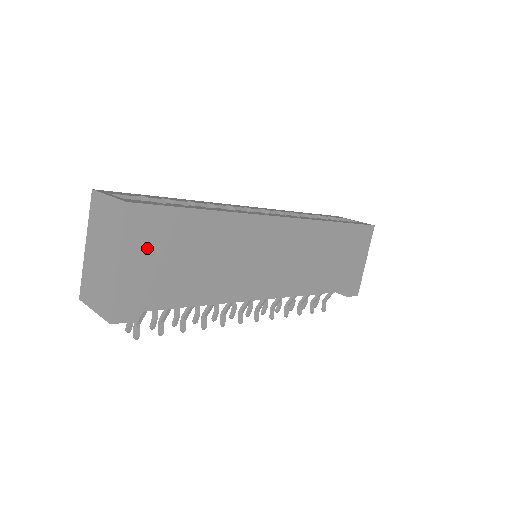
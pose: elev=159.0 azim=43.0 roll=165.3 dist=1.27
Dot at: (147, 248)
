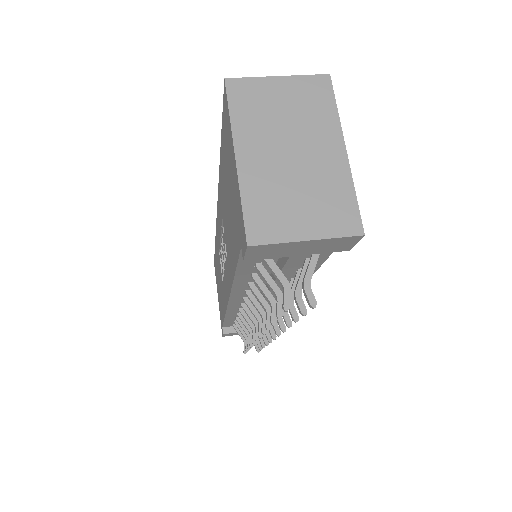
Dot at: occluded
